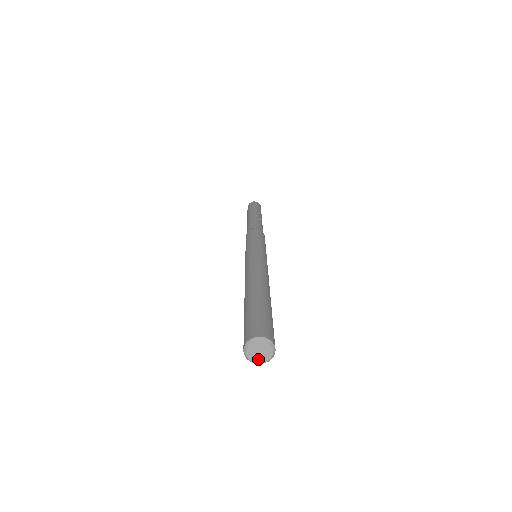
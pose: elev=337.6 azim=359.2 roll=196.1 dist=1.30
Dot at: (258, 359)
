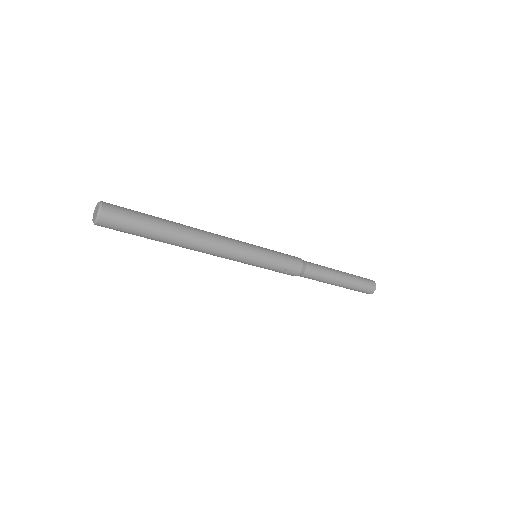
Dot at: (96, 216)
